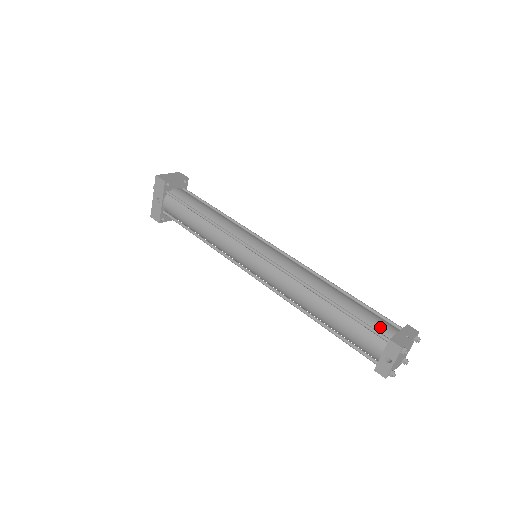
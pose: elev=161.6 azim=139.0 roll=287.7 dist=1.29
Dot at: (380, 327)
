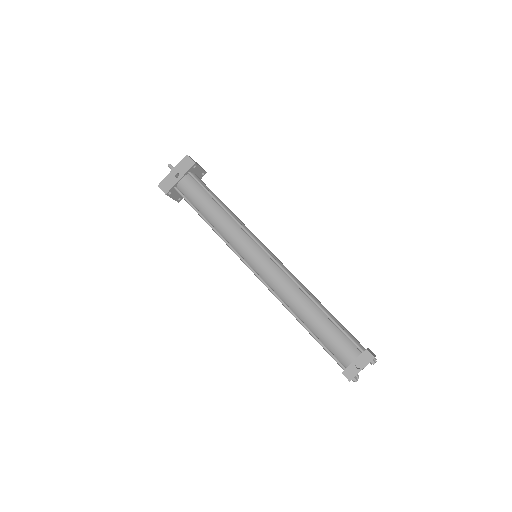
Dot at: (356, 340)
